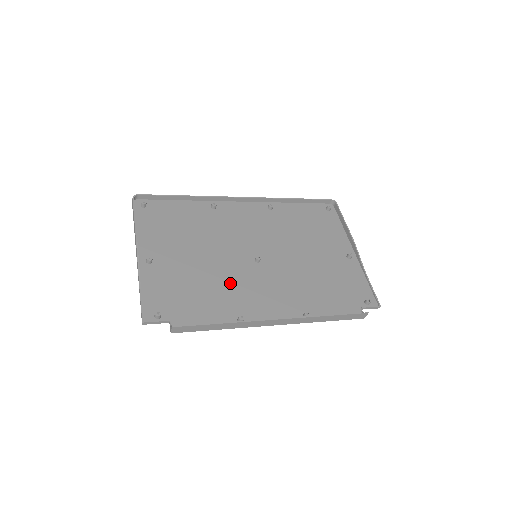
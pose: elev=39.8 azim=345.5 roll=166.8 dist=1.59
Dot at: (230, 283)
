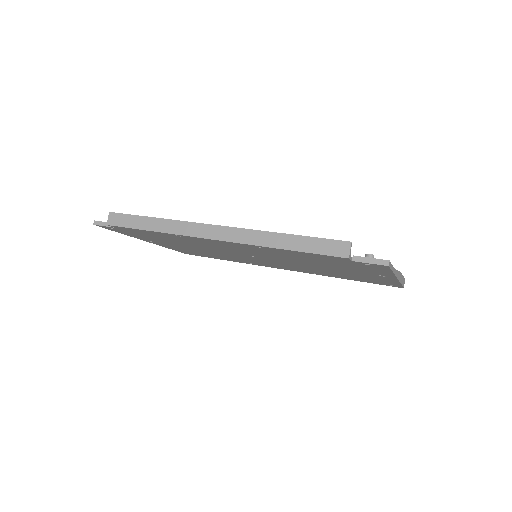
Dot at: occluded
